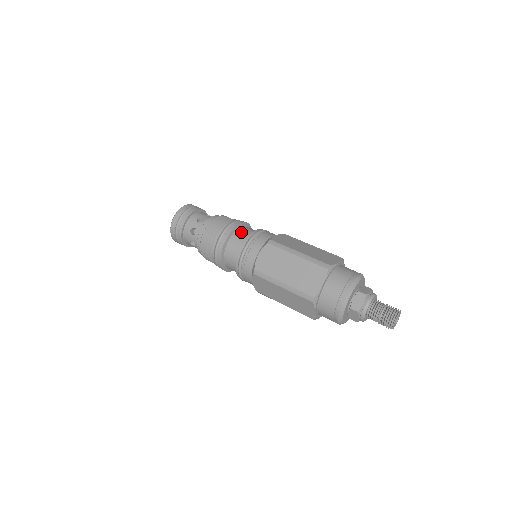
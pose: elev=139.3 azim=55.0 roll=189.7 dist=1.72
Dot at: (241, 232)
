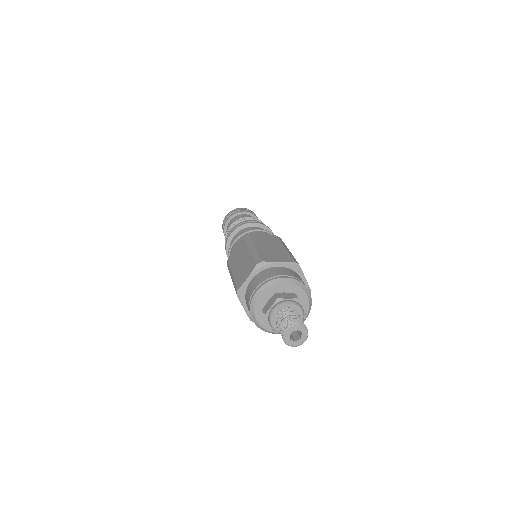
Dot at: occluded
